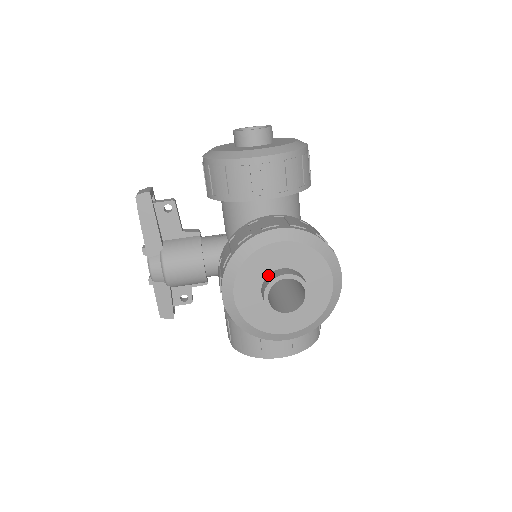
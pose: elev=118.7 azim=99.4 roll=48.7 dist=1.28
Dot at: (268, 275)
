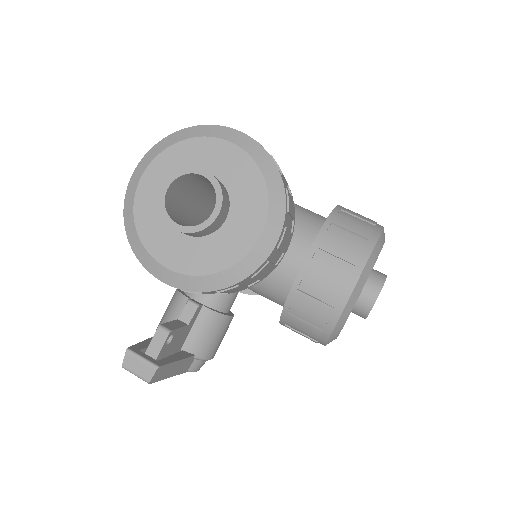
Dot at: (355, 304)
